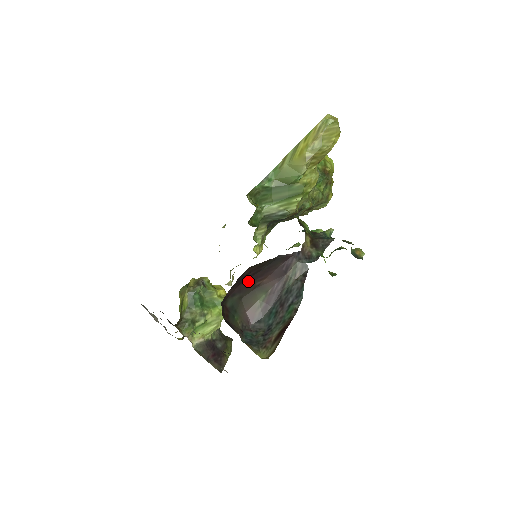
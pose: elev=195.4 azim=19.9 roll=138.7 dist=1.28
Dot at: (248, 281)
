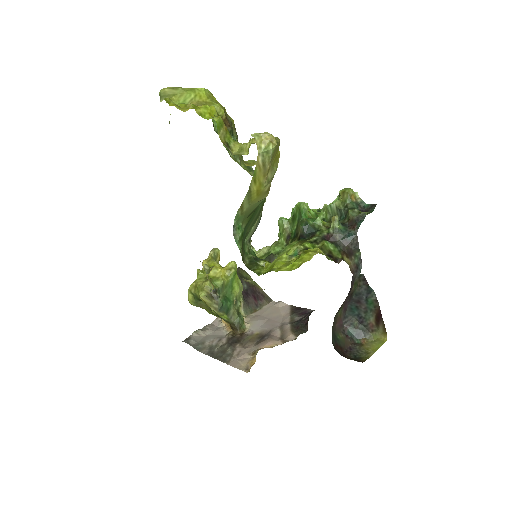
Dot at: occluded
